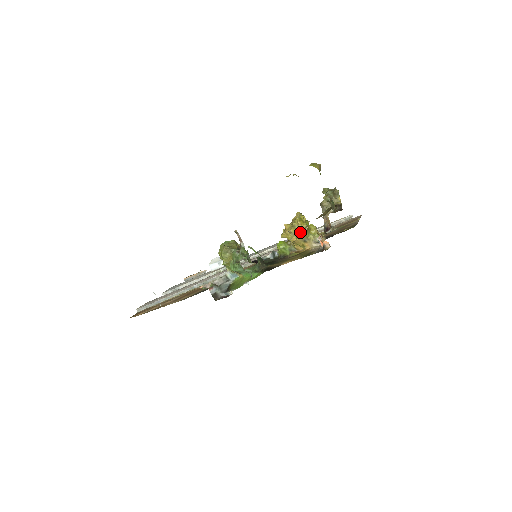
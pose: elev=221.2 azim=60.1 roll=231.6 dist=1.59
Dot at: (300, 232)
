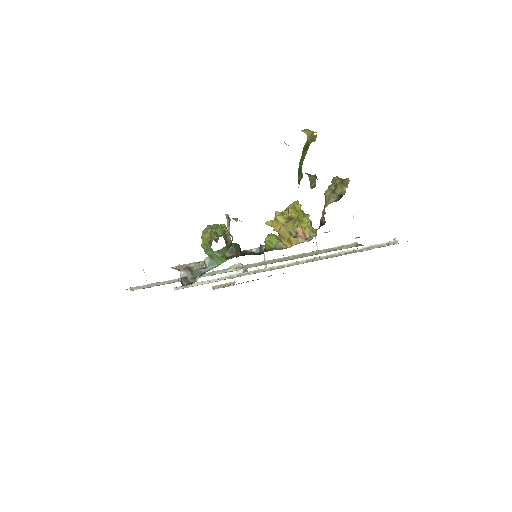
Dot at: (288, 221)
